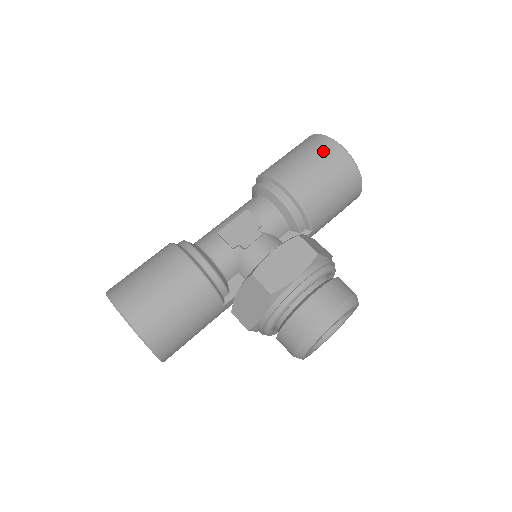
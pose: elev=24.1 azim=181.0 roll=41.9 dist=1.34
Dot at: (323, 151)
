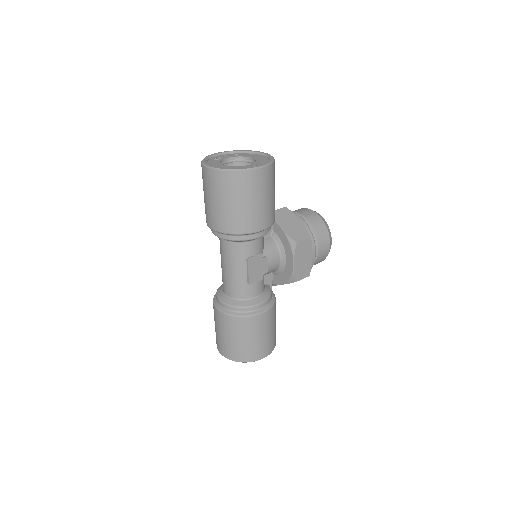
Dot at: (258, 185)
